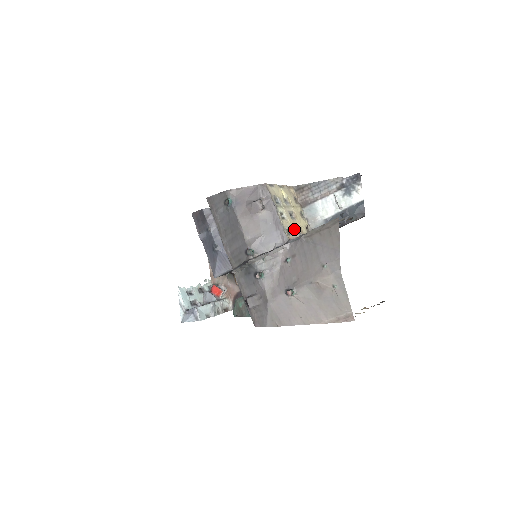
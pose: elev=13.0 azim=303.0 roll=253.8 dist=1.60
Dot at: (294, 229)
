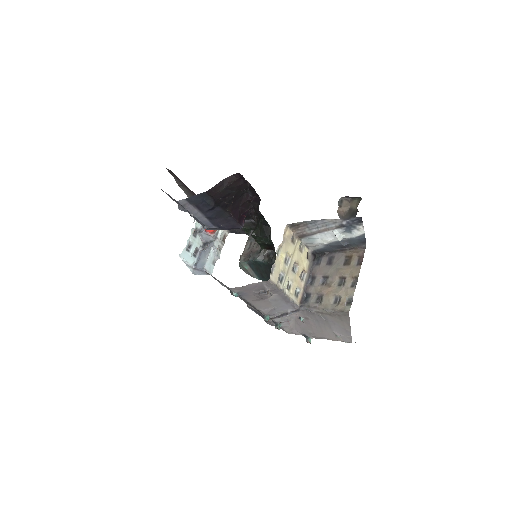
Dot at: (300, 282)
